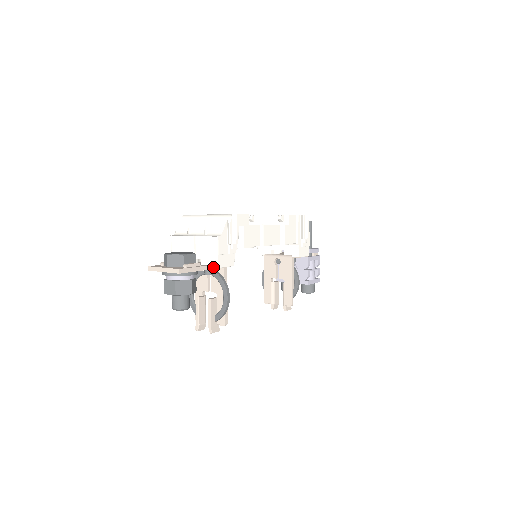
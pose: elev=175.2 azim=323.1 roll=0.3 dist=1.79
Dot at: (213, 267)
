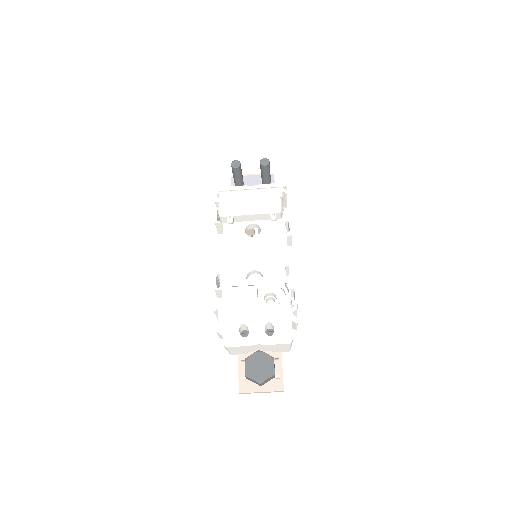
Dot at: occluded
